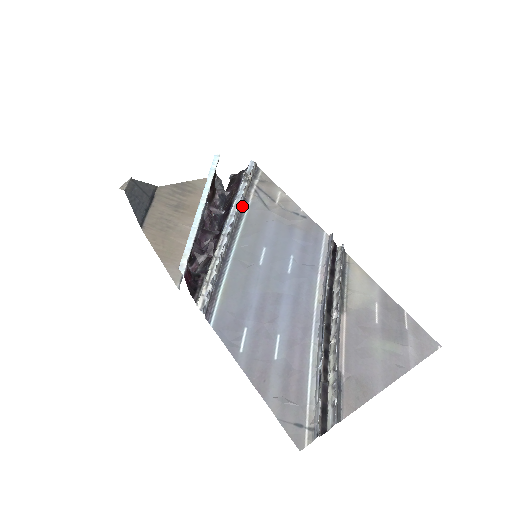
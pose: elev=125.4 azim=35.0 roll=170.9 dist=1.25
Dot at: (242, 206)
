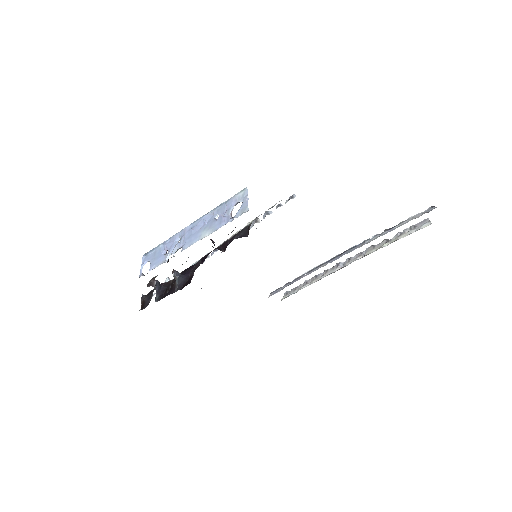
Dot at: occluded
